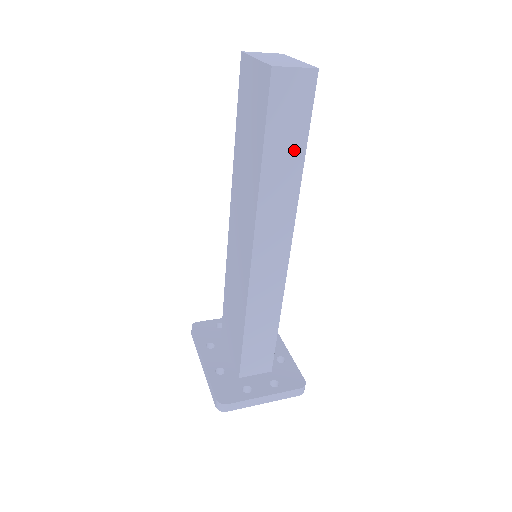
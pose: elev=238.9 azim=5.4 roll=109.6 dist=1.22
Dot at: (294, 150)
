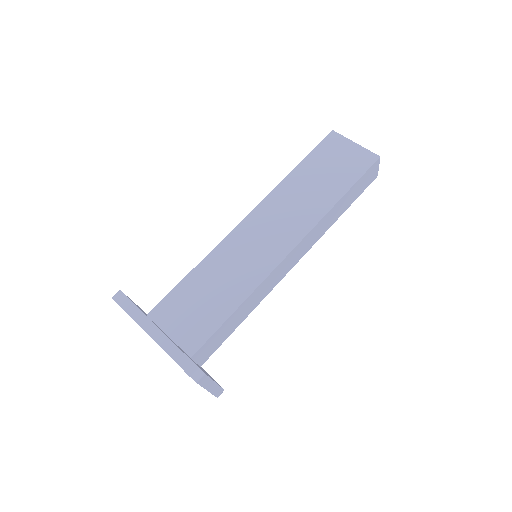
Dot at: (347, 205)
